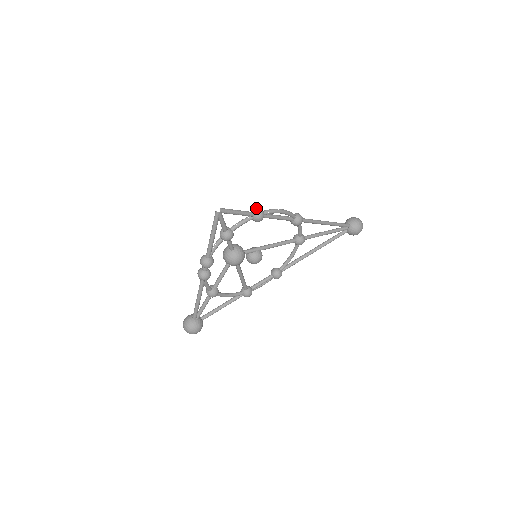
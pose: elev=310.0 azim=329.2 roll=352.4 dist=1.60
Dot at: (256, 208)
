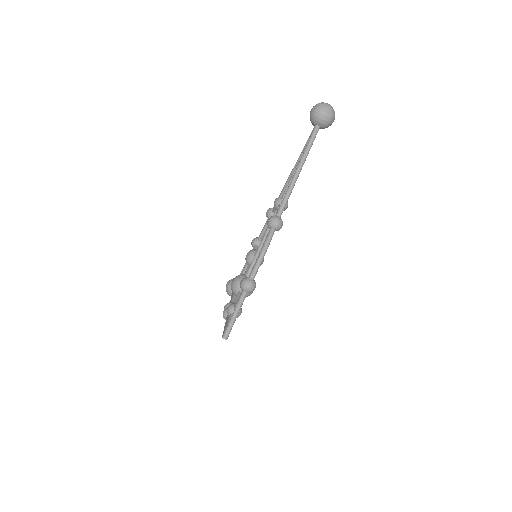
Dot at: (244, 287)
